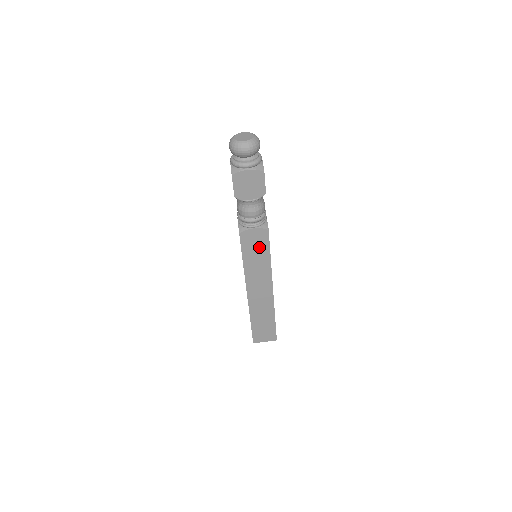
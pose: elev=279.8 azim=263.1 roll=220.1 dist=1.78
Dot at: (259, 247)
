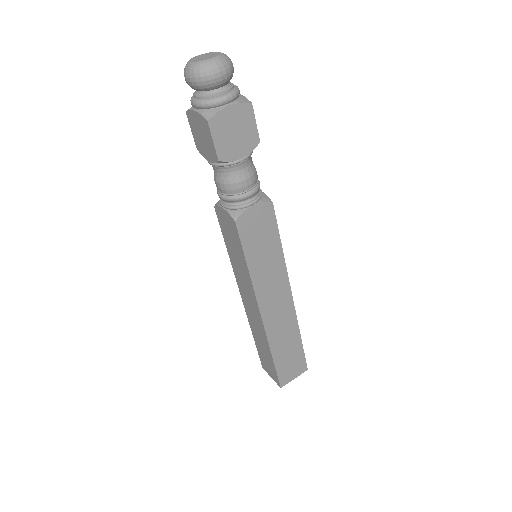
Dot at: (265, 235)
